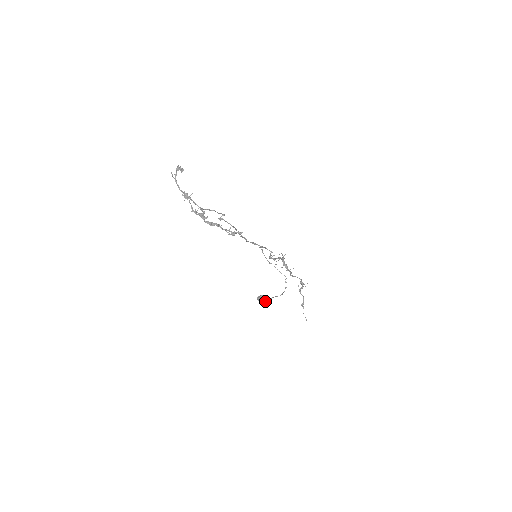
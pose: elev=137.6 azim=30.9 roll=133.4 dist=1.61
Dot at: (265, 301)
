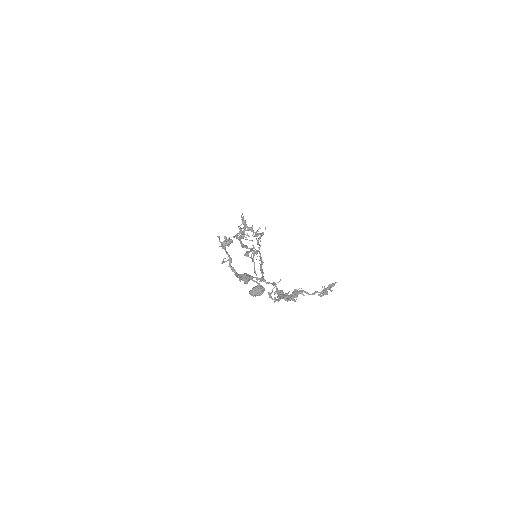
Dot at: (262, 293)
